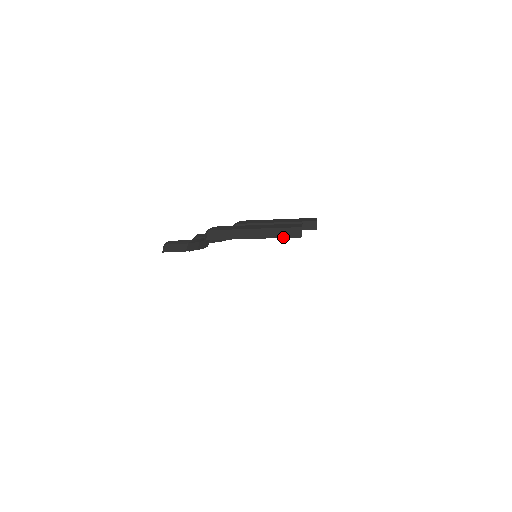
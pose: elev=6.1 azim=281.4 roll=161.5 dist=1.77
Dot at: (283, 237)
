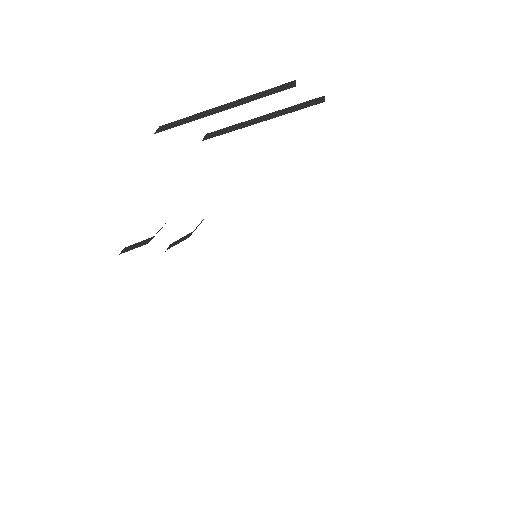
Dot at: occluded
